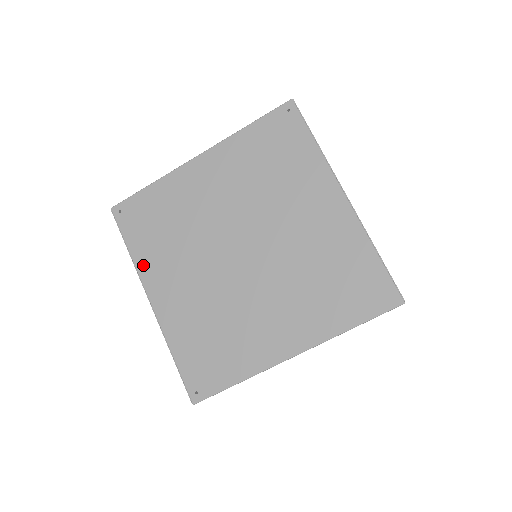
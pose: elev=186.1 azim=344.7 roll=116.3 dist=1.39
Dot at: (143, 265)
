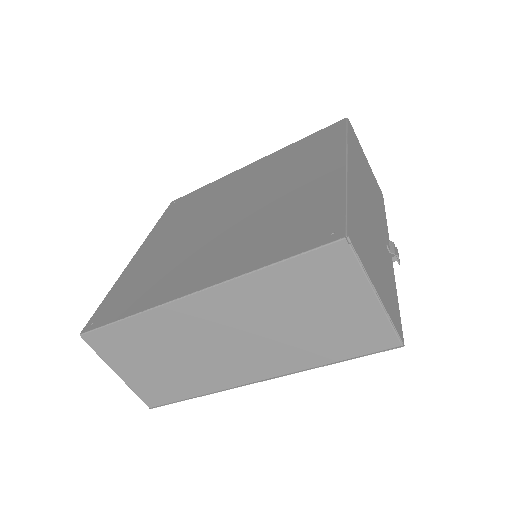
Dot at: (155, 231)
